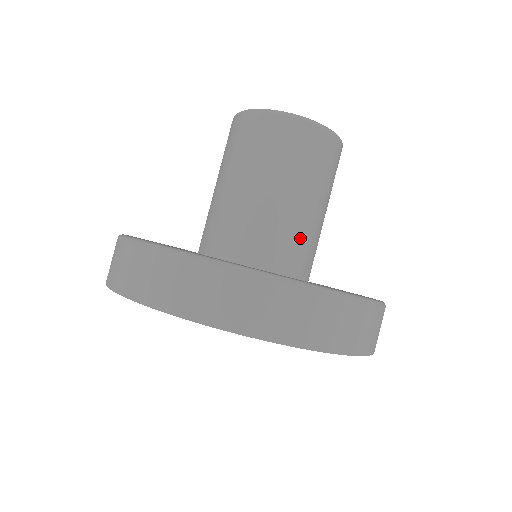
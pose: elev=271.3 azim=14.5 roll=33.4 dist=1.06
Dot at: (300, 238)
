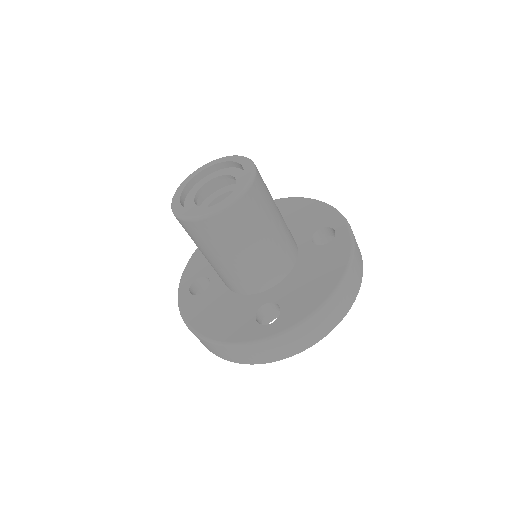
Dot at: (256, 272)
